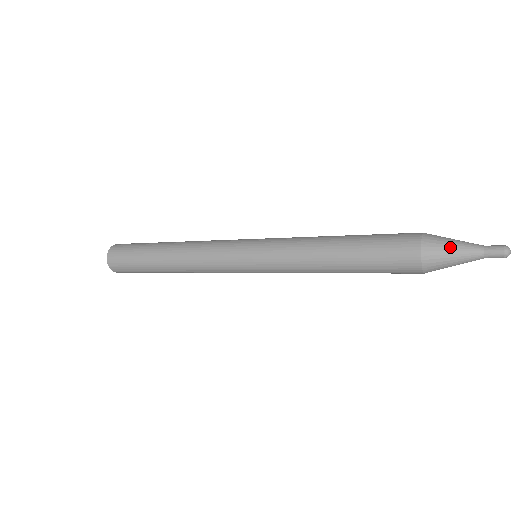
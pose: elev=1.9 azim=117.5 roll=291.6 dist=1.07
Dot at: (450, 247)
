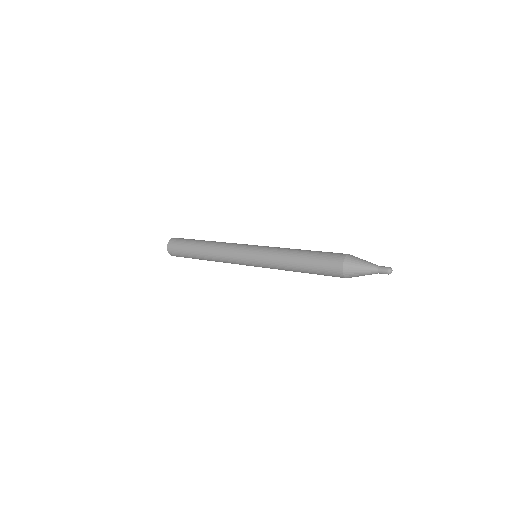
Dot at: (359, 269)
